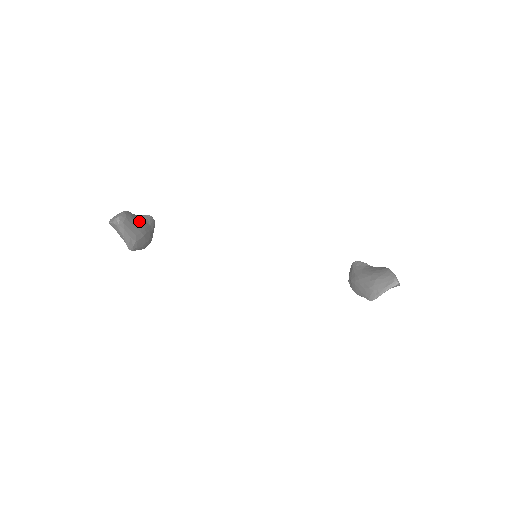
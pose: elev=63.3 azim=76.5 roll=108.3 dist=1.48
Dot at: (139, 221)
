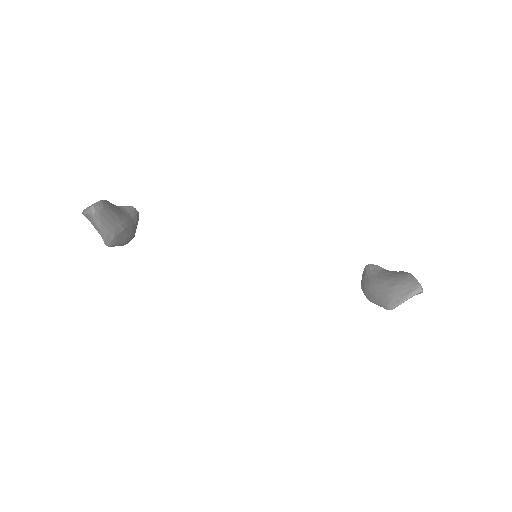
Dot at: (119, 212)
